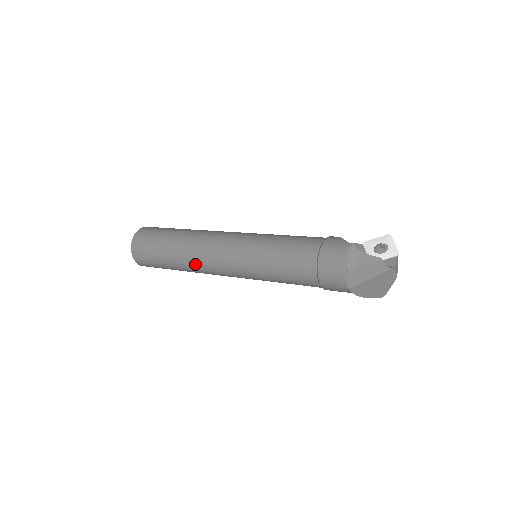
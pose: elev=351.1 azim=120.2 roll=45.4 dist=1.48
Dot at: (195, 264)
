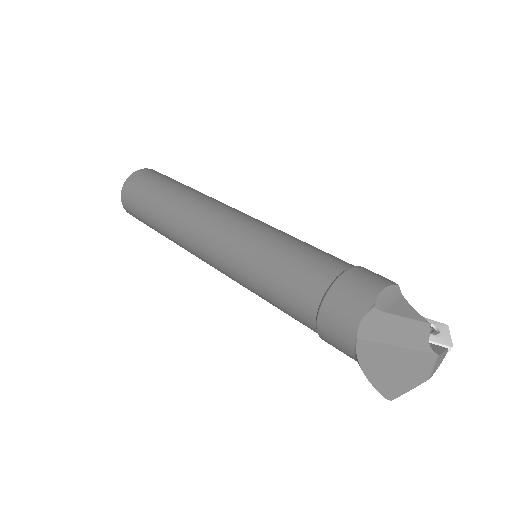
Dot at: (181, 220)
